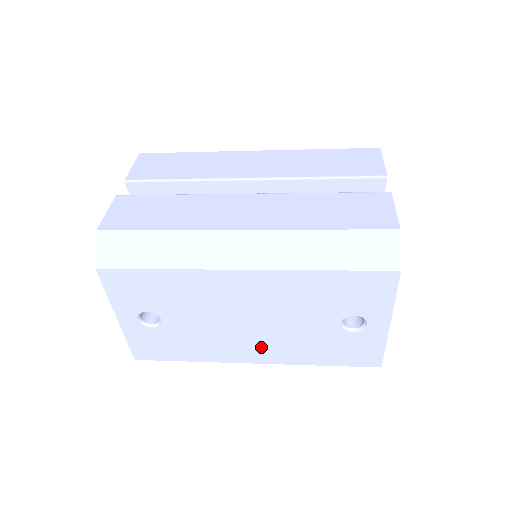
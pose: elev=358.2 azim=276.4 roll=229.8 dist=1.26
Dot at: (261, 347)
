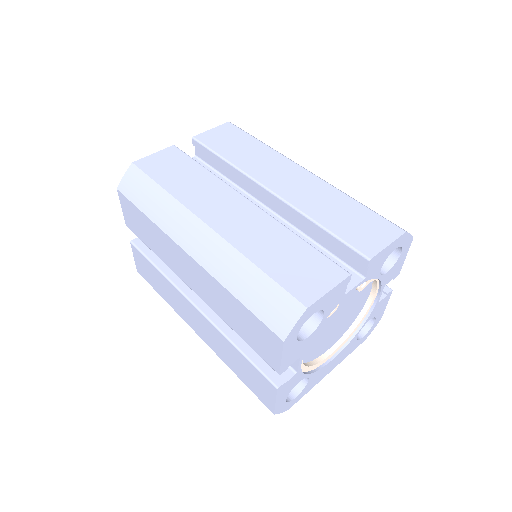
Dot at: occluded
